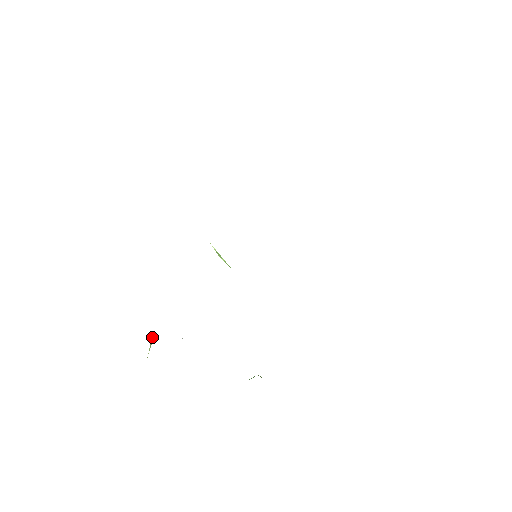
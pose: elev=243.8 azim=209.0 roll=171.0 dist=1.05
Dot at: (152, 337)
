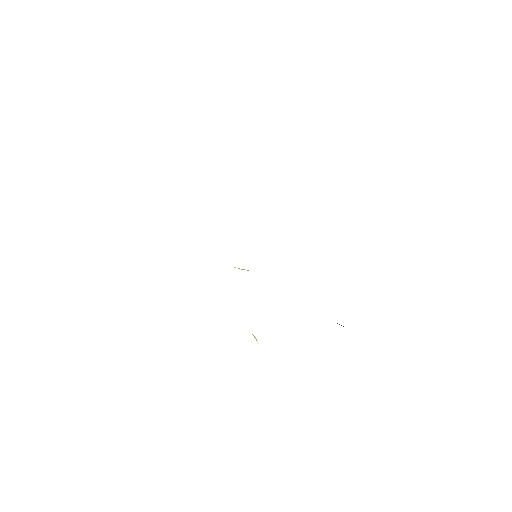
Dot at: (252, 334)
